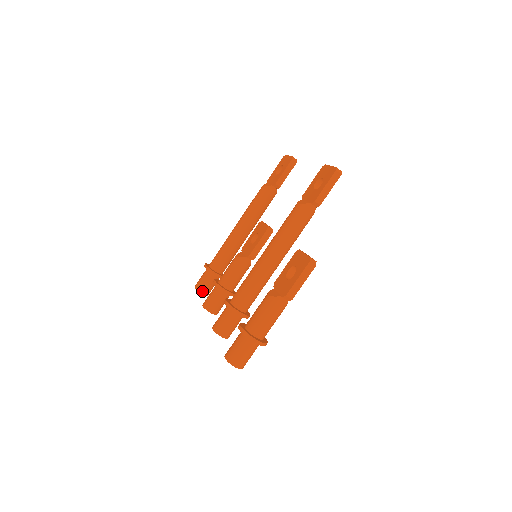
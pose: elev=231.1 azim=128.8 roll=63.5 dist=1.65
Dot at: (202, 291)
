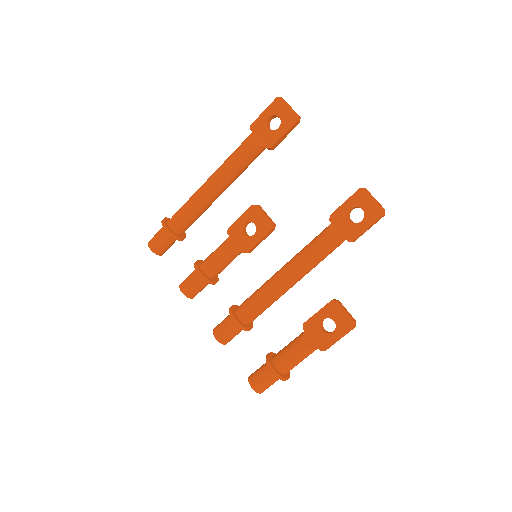
Dot at: (161, 253)
